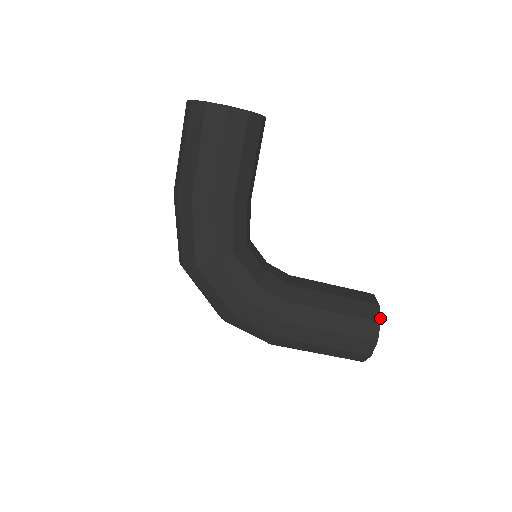
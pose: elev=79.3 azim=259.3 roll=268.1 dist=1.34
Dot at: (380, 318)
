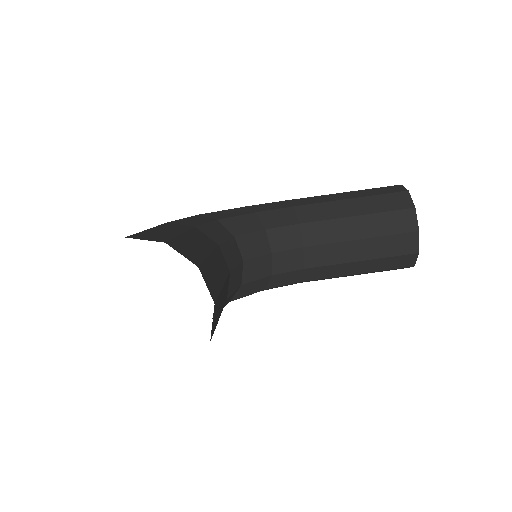
Dot at: occluded
